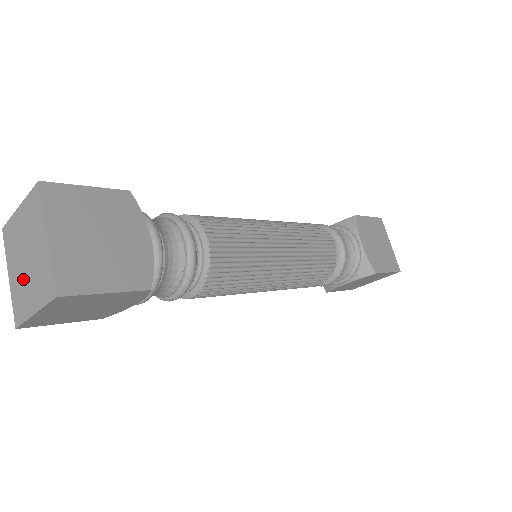
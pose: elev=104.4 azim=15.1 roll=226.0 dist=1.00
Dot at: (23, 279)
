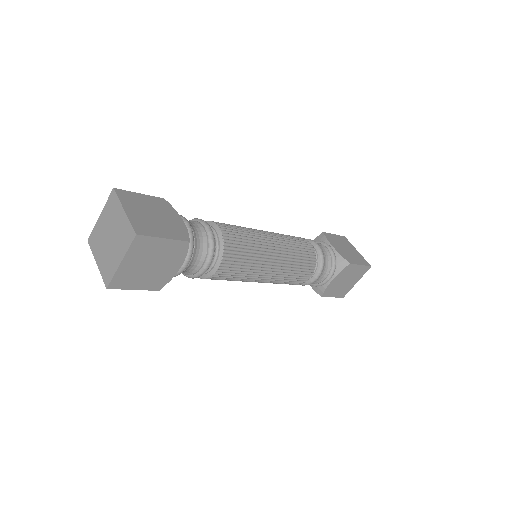
Dot at: (103, 239)
